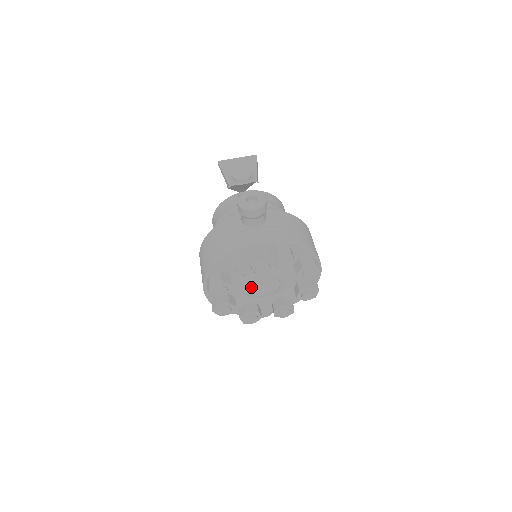
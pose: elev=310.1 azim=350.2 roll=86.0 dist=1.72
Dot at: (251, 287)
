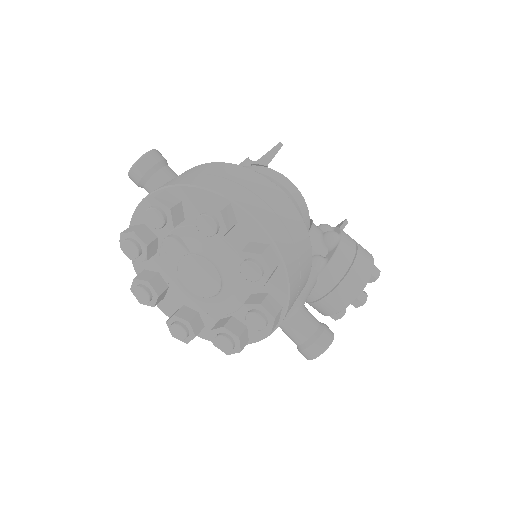
Dot at: (186, 283)
